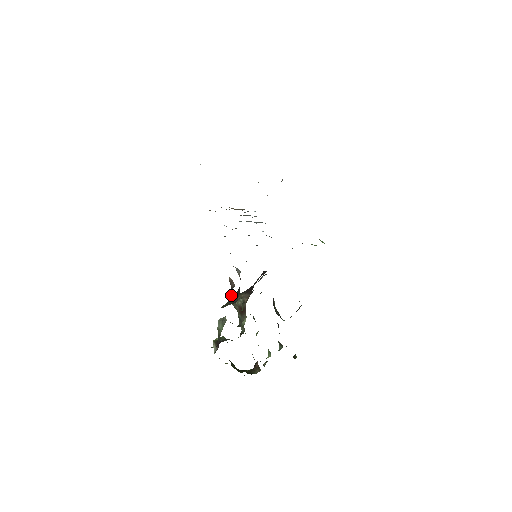
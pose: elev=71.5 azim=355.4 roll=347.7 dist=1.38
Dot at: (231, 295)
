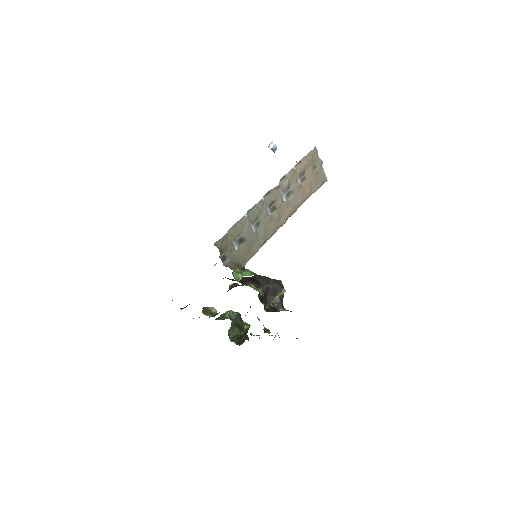
Dot at: (230, 286)
